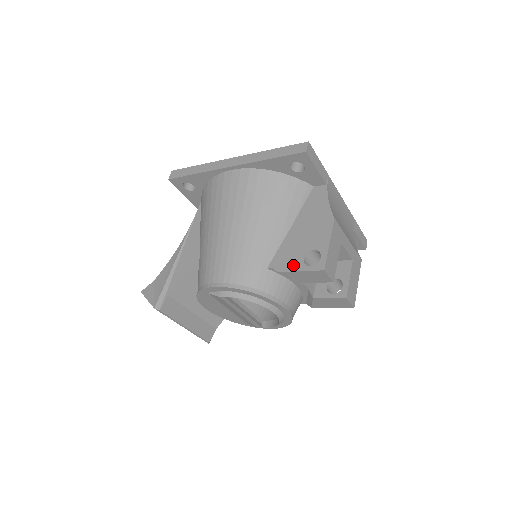
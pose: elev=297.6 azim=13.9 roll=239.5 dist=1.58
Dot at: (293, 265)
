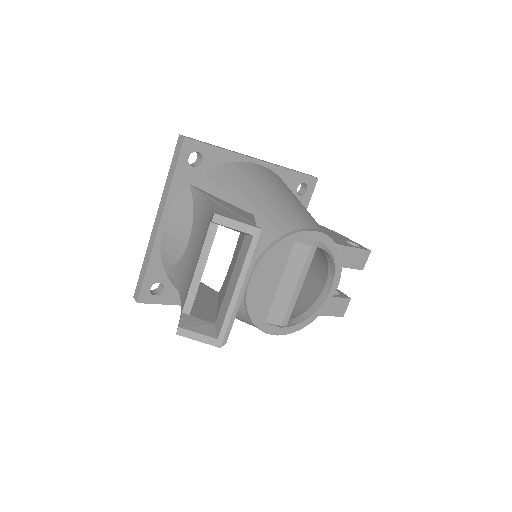
Dot at: (346, 244)
